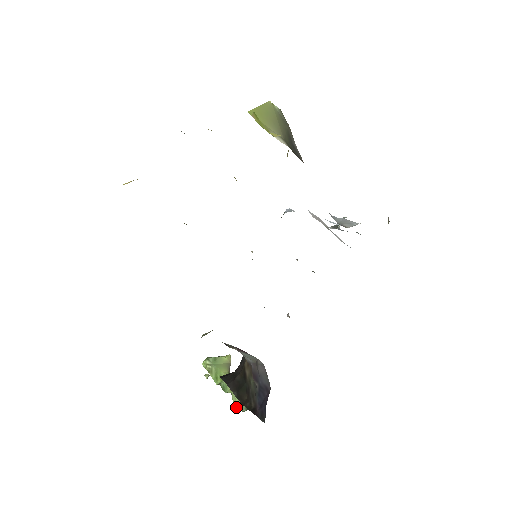
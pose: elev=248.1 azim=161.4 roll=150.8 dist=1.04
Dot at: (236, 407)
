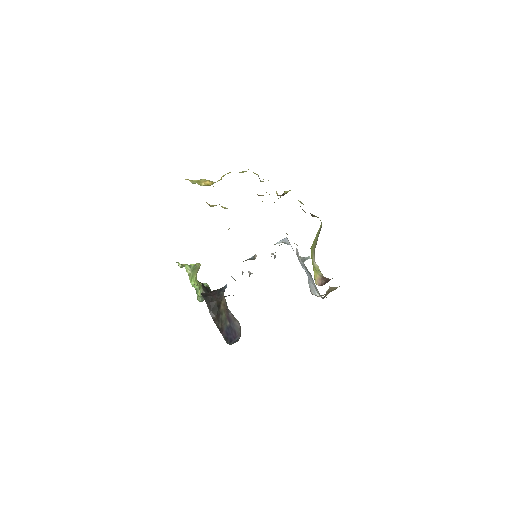
Dot at: (197, 299)
